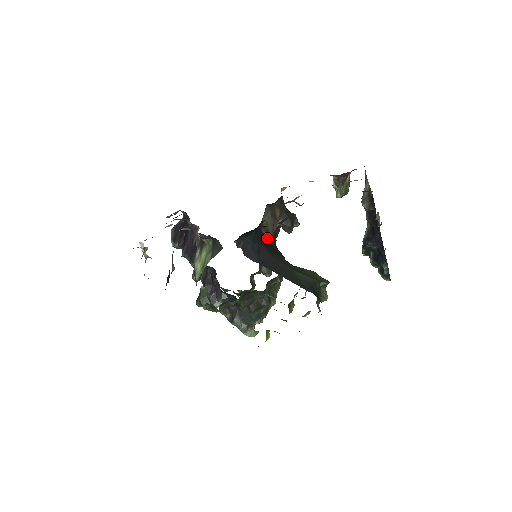
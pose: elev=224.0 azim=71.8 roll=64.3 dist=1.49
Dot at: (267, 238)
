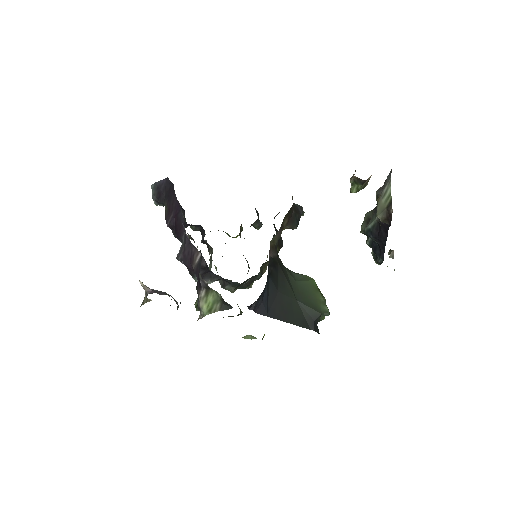
Dot at: (273, 257)
